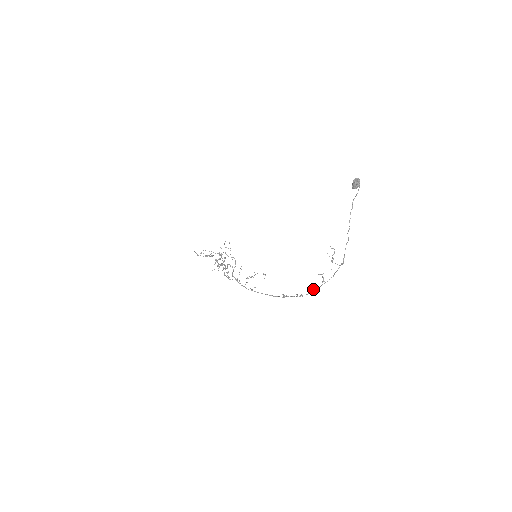
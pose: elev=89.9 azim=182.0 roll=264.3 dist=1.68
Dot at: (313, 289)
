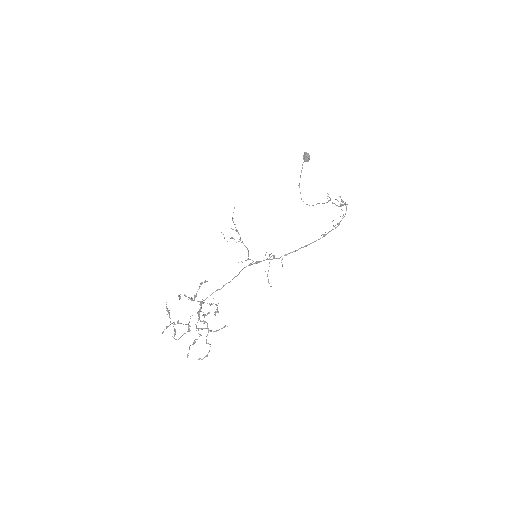
Dot at: (343, 214)
